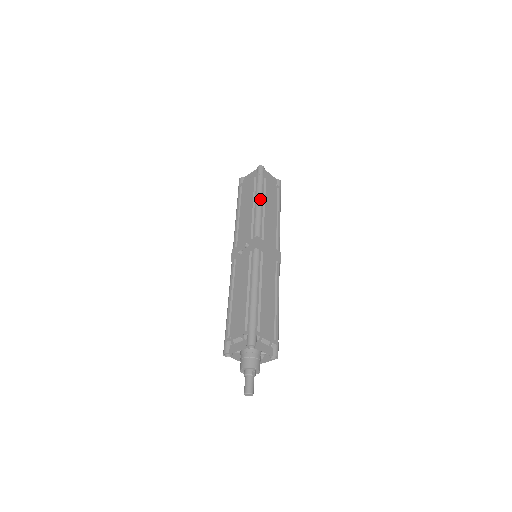
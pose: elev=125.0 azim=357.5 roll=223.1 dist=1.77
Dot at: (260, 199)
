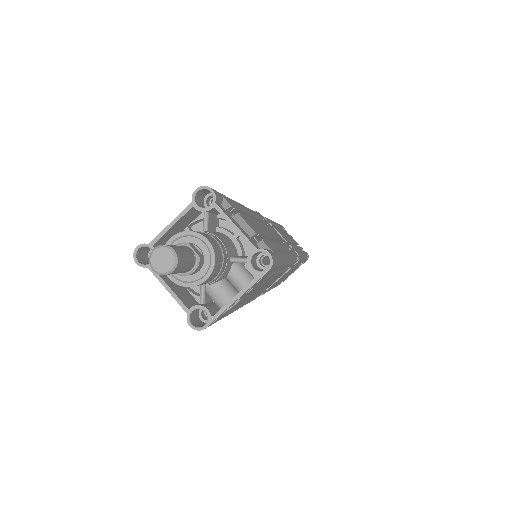
Dot at: occluded
